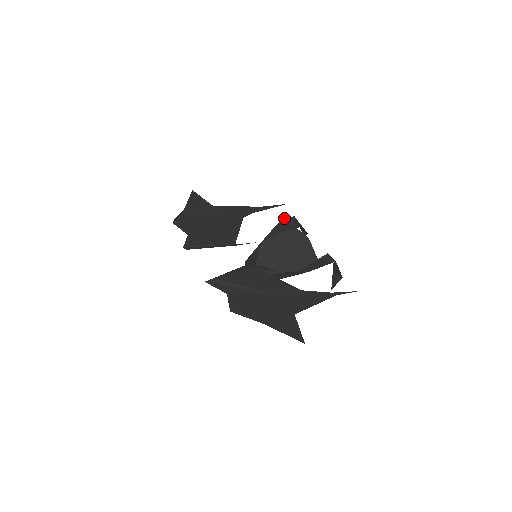
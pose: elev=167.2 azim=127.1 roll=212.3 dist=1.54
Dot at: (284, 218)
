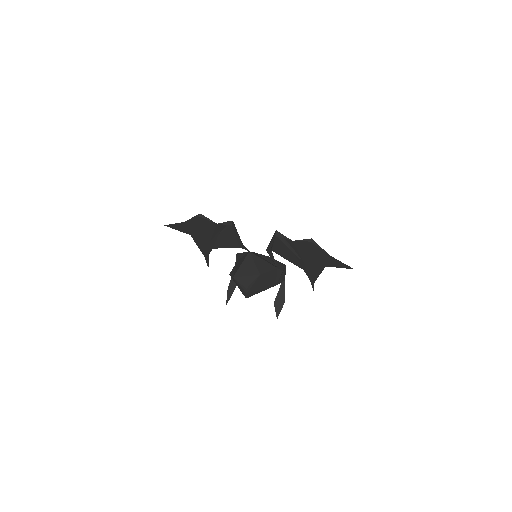
Dot at: (236, 254)
